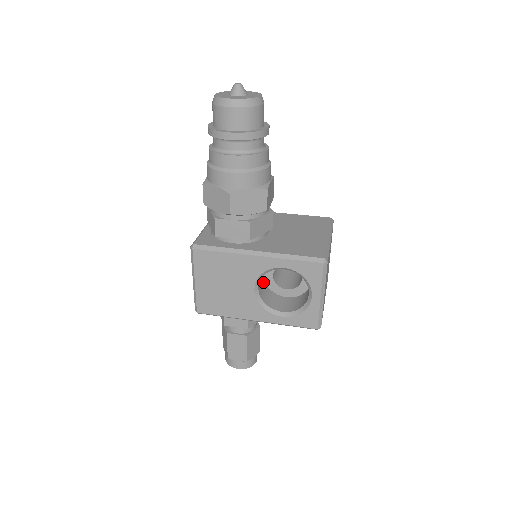
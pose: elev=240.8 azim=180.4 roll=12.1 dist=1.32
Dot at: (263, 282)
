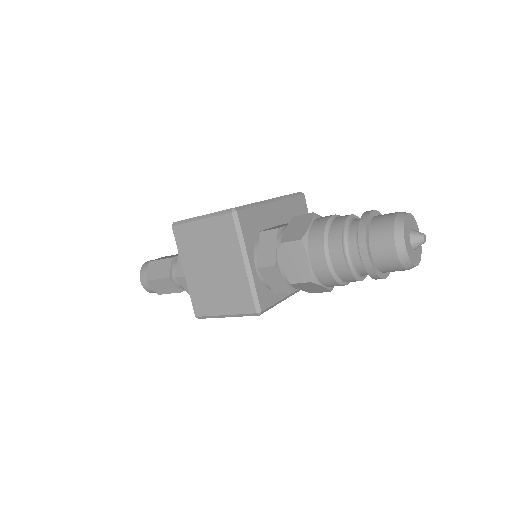
Dot at: occluded
